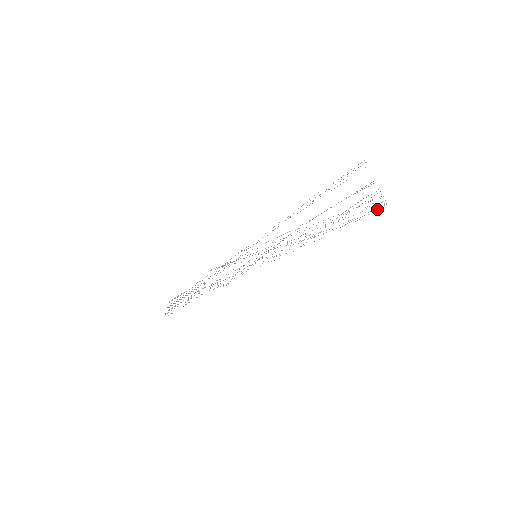
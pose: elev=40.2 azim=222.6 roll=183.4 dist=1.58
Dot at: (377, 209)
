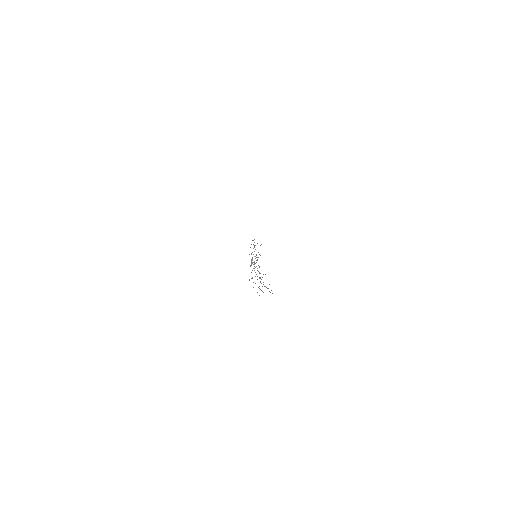
Dot at: occluded
